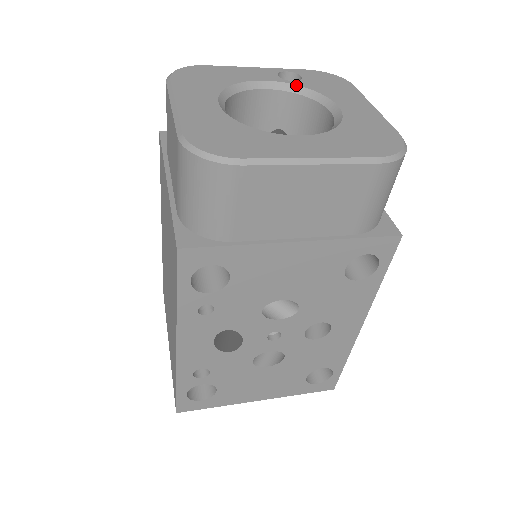
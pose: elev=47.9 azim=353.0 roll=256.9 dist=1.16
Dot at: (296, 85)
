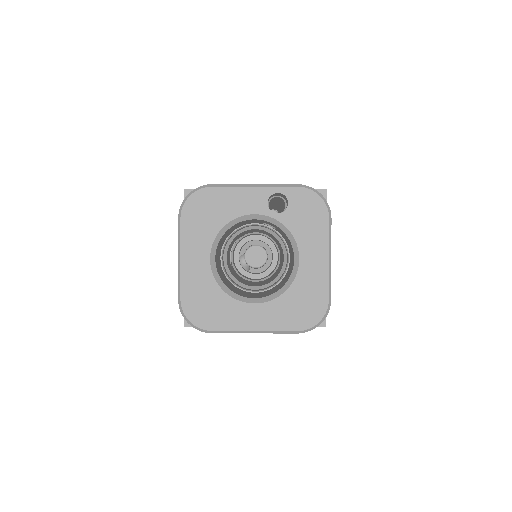
Dot at: (278, 221)
